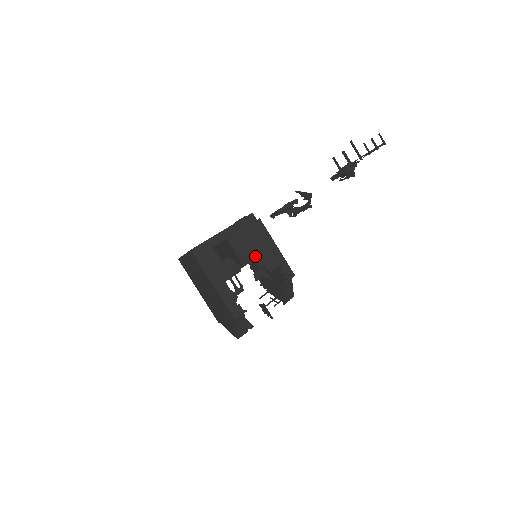
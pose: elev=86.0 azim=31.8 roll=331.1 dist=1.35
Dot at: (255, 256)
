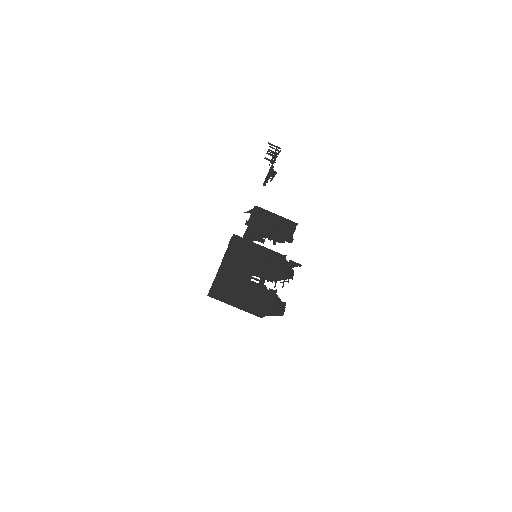
Dot at: (270, 225)
